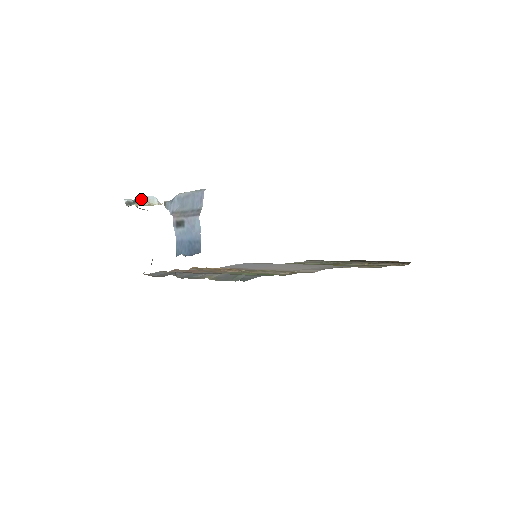
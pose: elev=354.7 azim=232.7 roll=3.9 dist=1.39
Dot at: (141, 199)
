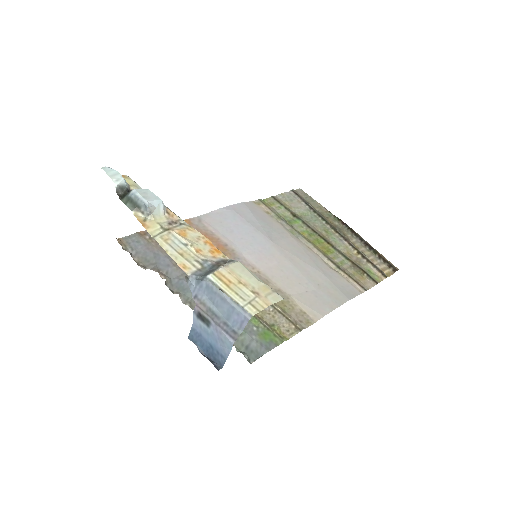
Dot at: (143, 207)
